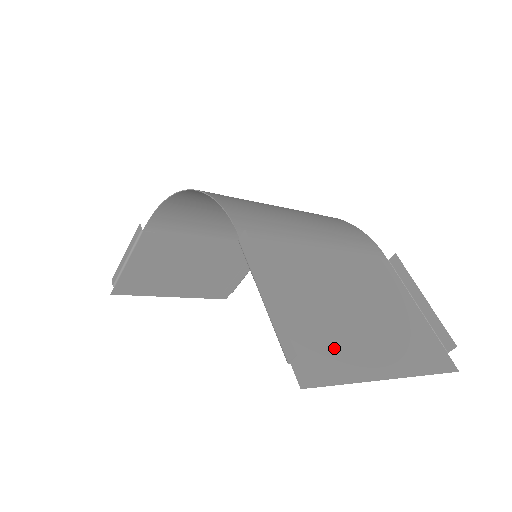
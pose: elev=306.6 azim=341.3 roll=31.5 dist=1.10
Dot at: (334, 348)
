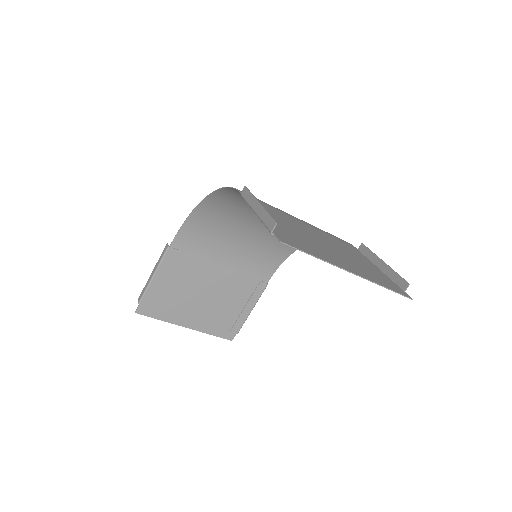
Dot at: (307, 245)
